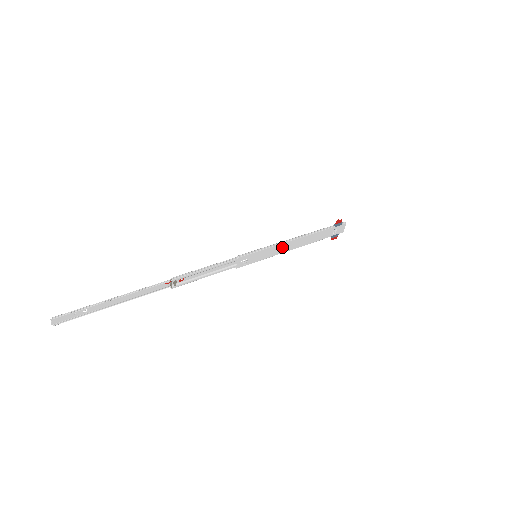
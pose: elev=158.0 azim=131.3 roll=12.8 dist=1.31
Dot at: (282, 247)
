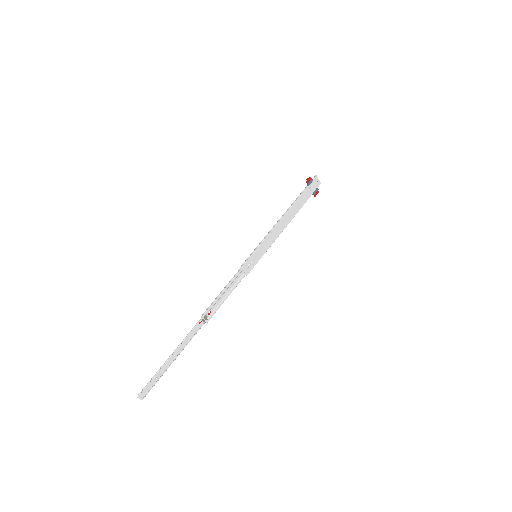
Dot at: (273, 234)
